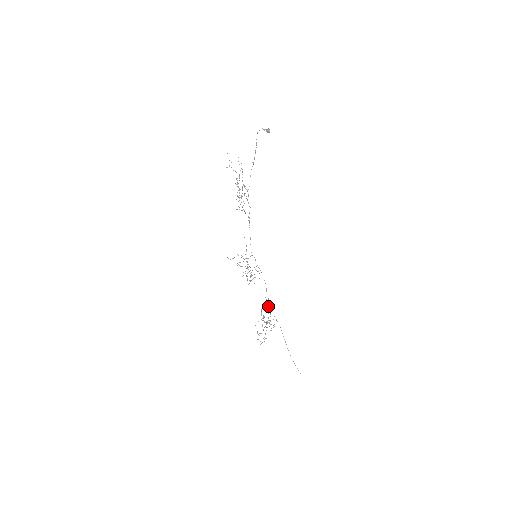
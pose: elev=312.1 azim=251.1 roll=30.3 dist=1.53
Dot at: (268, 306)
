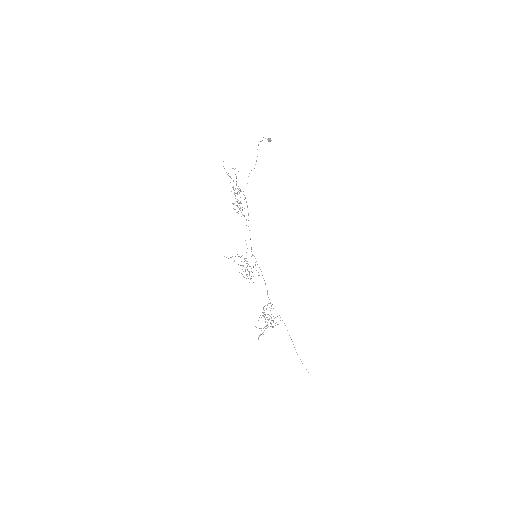
Dot at: occluded
